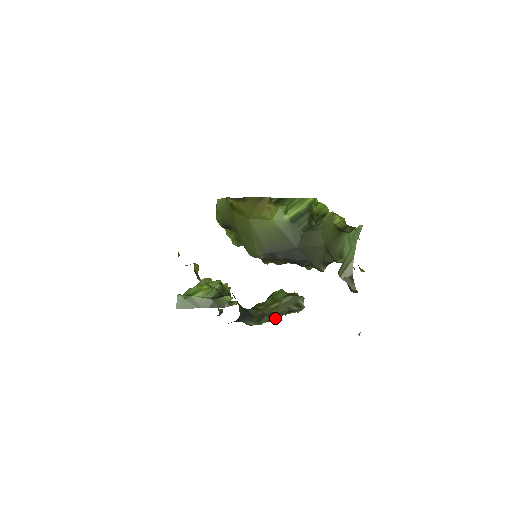
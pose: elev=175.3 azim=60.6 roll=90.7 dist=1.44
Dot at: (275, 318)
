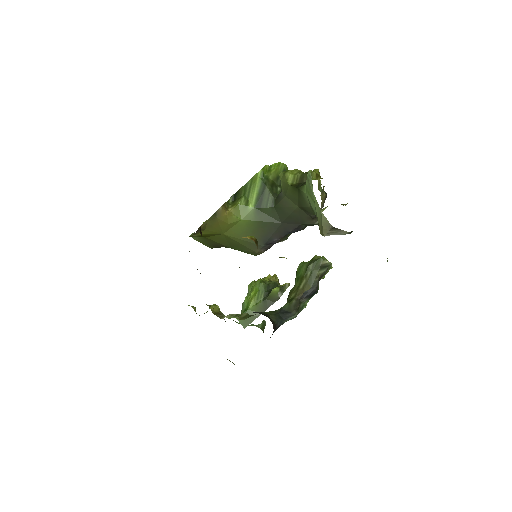
Dot at: (312, 294)
